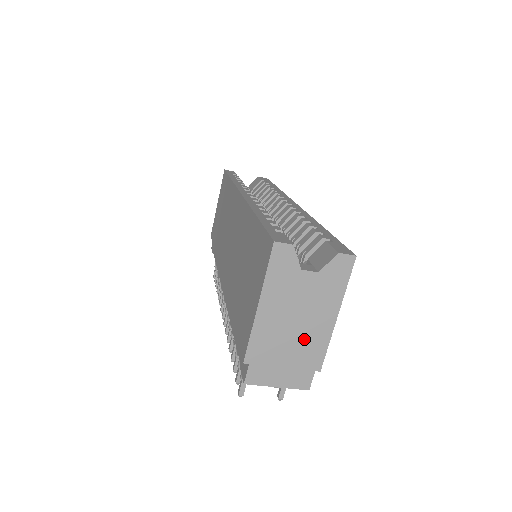
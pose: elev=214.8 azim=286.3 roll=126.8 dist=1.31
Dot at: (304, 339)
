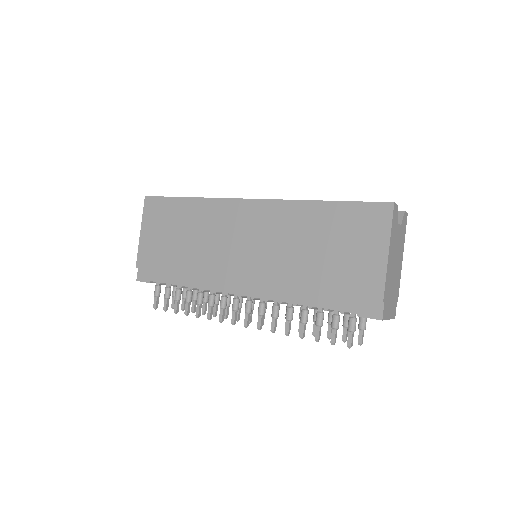
Dot at: (396, 277)
